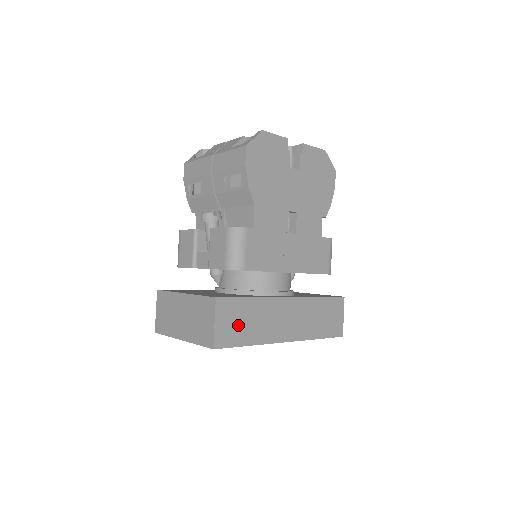
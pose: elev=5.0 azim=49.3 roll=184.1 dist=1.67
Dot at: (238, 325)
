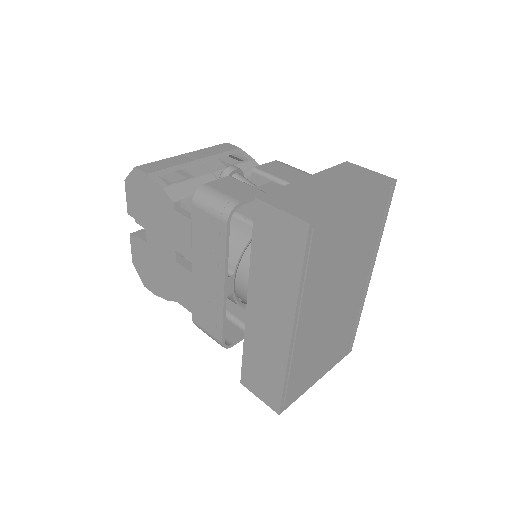
Dot at: occluded
